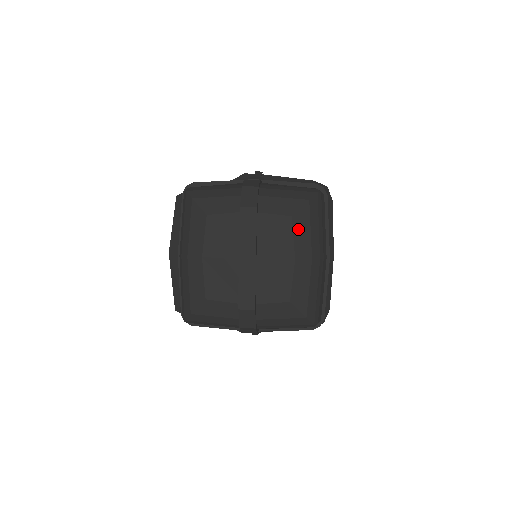
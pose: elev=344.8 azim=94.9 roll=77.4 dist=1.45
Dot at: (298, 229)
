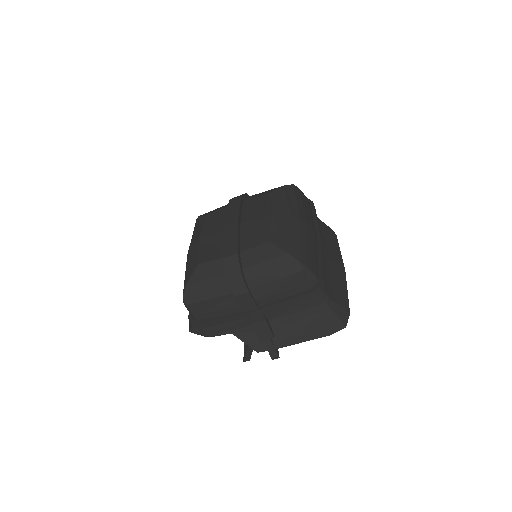
Dot at: (275, 199)
